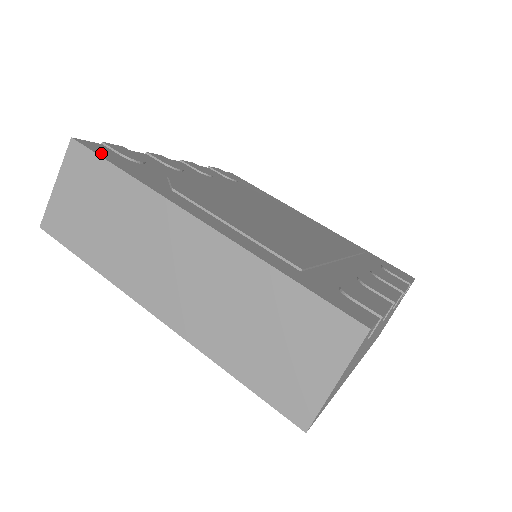
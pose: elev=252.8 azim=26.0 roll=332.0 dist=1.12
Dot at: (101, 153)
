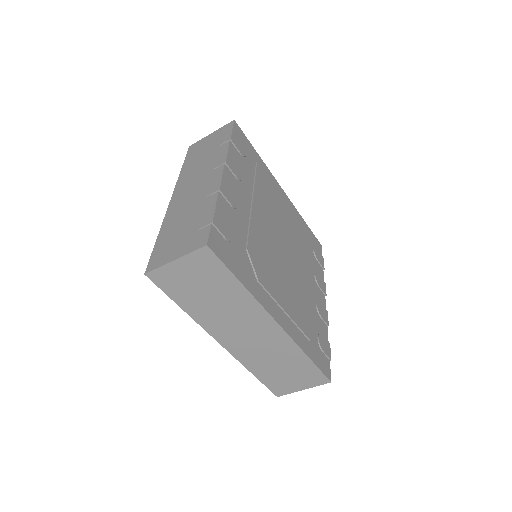
Dot at: (224, 258)
